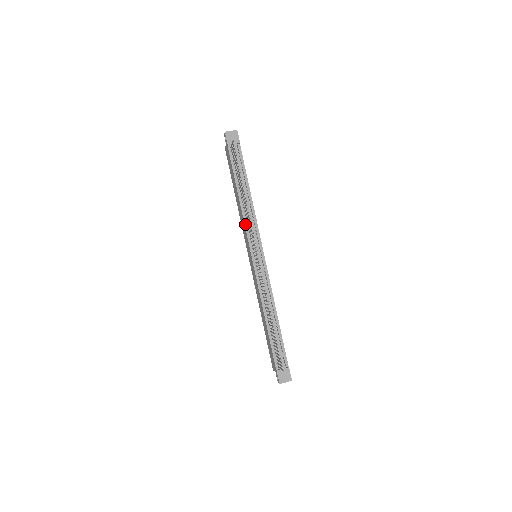
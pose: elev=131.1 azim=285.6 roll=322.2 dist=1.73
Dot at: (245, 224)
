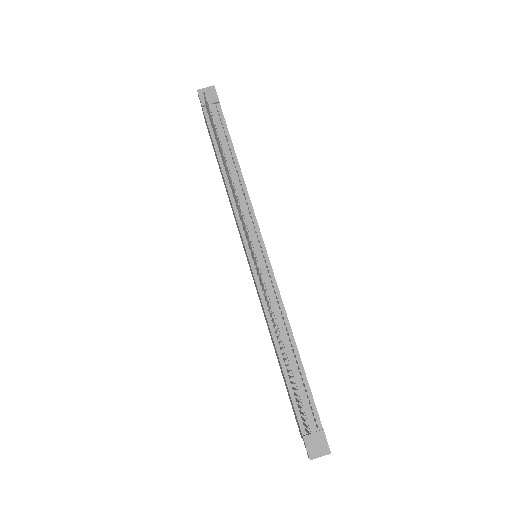
Dot at: (234, 210)
